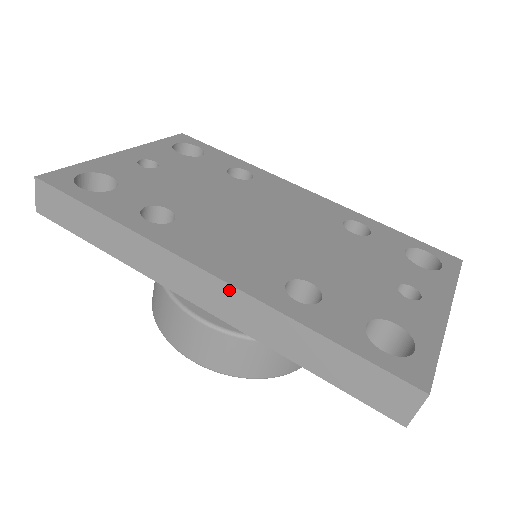
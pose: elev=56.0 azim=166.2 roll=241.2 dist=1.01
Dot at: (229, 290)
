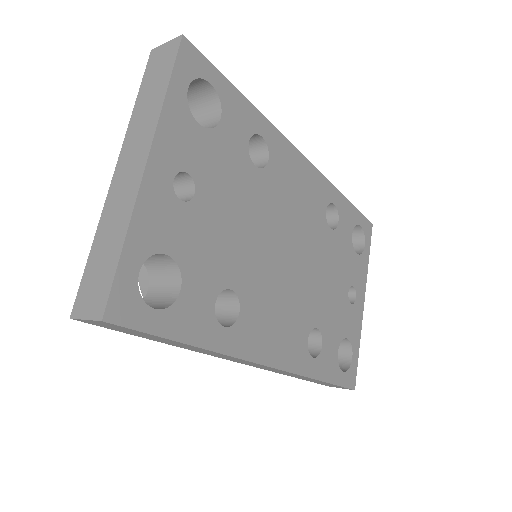
Dot at: (281, 371)
